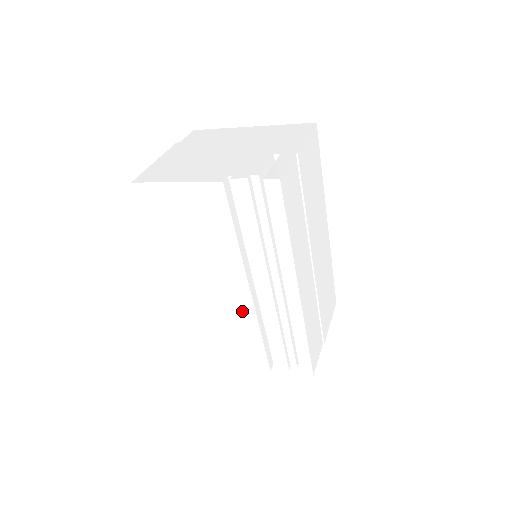
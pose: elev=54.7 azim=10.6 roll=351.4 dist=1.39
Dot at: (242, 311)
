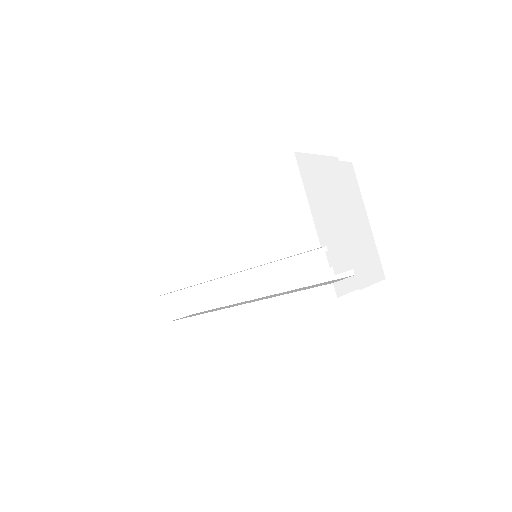
Dot at: (206, 267)
